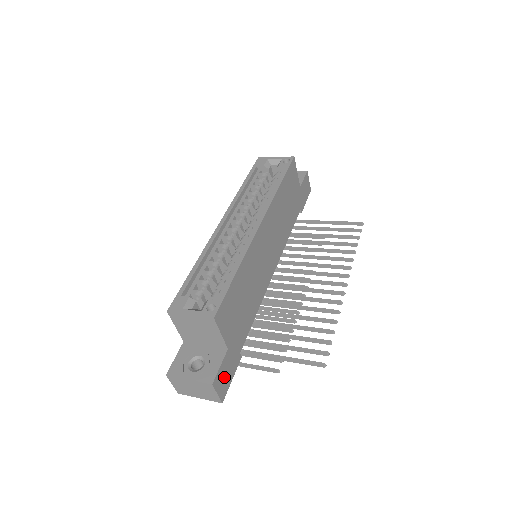
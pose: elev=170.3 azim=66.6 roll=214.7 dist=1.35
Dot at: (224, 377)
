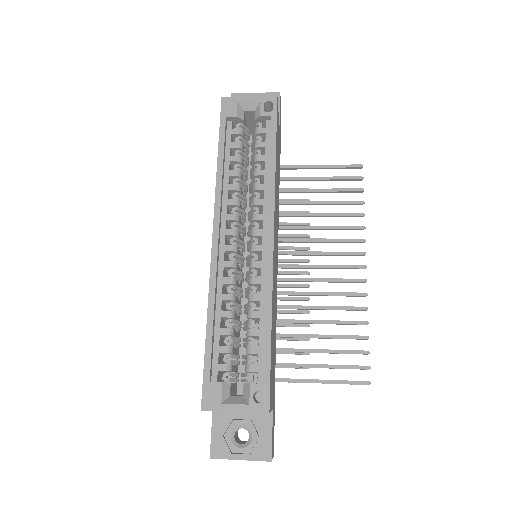
Dot at: (273, 436)
